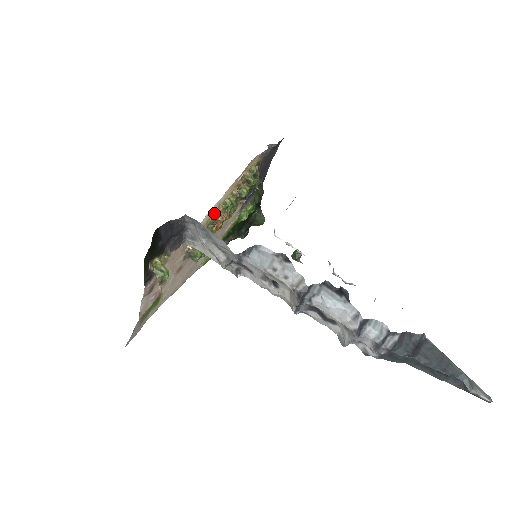
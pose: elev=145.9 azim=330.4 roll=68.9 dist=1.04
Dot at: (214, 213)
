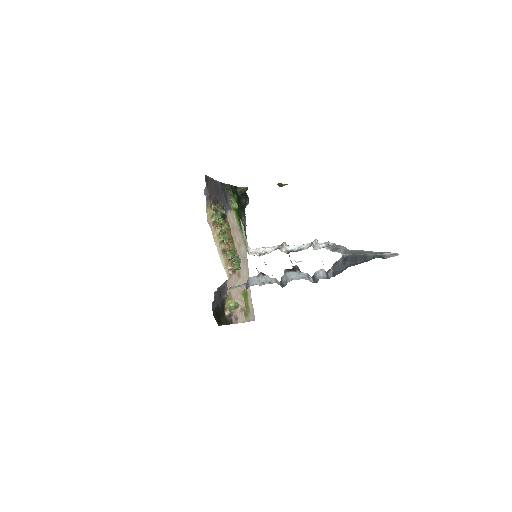
Dot at: (222, 251)
